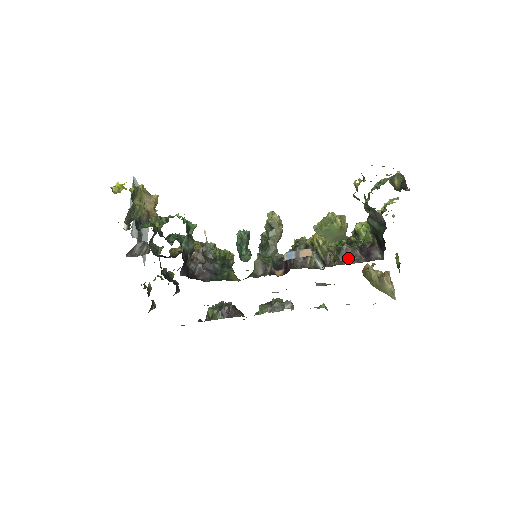
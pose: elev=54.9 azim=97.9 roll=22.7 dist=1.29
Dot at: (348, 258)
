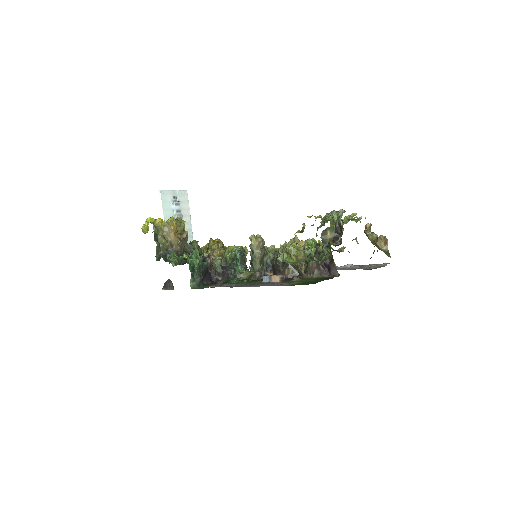
Dot at: (314, 271)
